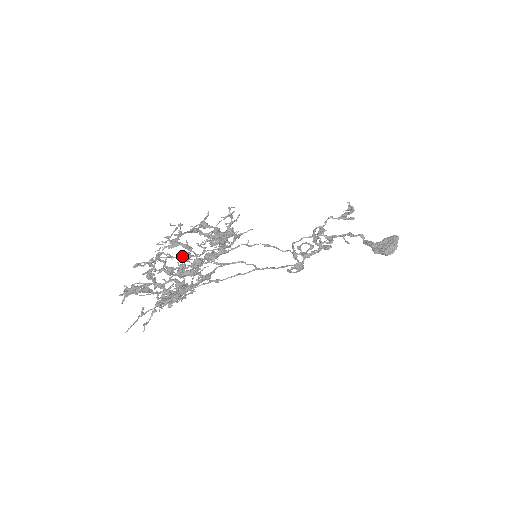
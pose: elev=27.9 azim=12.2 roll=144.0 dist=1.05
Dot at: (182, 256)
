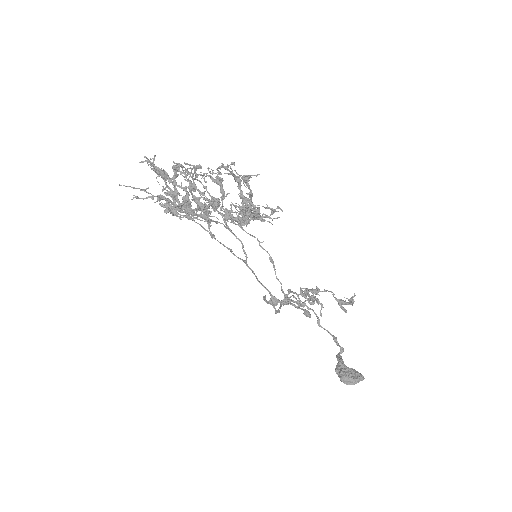
Dot at: (213, 197)
